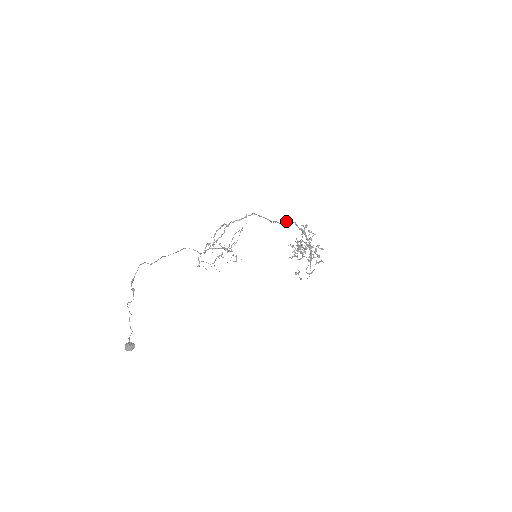
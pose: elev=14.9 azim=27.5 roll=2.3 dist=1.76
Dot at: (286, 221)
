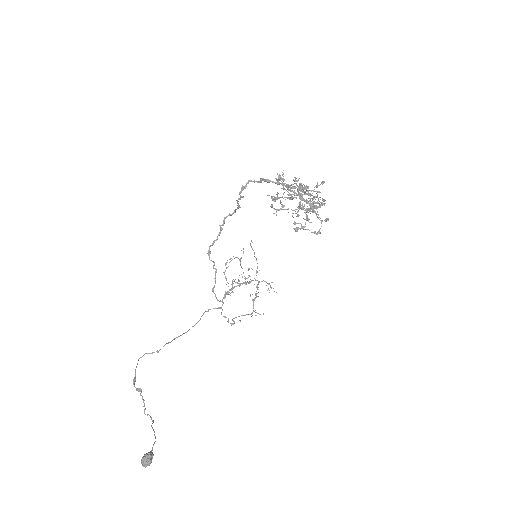
Dot at: occluded
